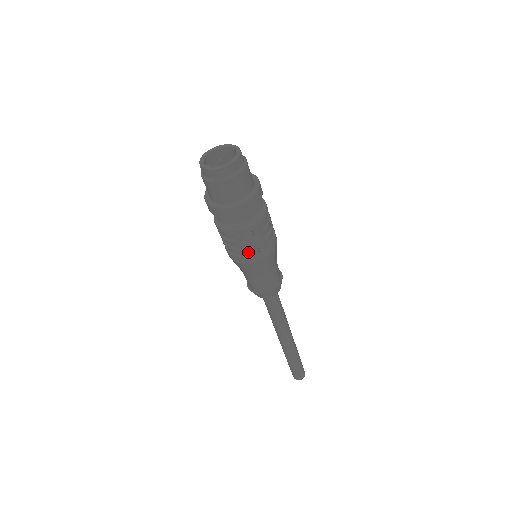
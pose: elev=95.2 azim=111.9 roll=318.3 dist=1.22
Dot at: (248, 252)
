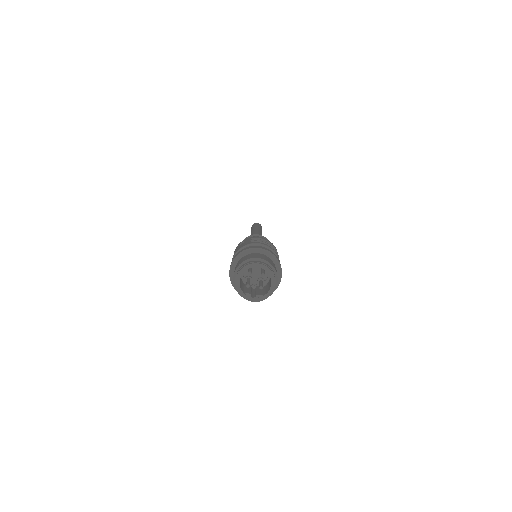
Dot at: occluded
